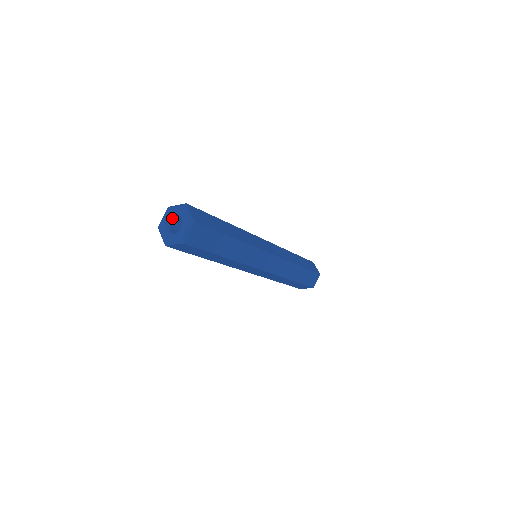
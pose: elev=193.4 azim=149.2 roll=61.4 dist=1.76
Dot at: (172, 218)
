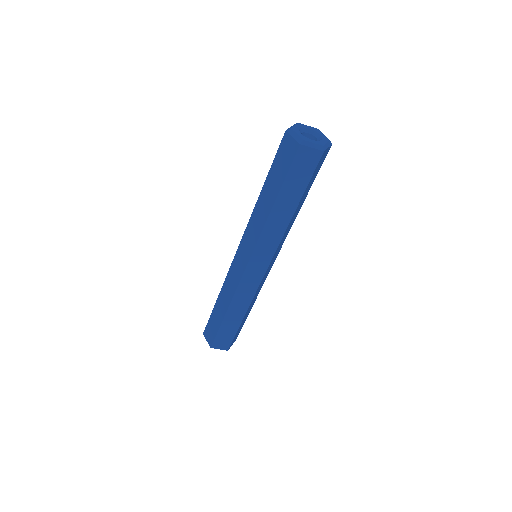
Dot at: (312, 134)
